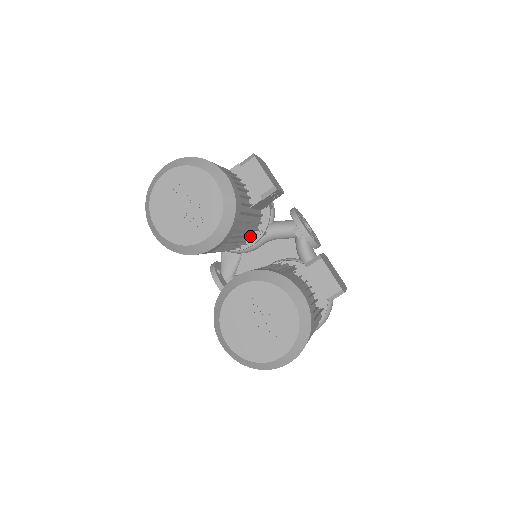
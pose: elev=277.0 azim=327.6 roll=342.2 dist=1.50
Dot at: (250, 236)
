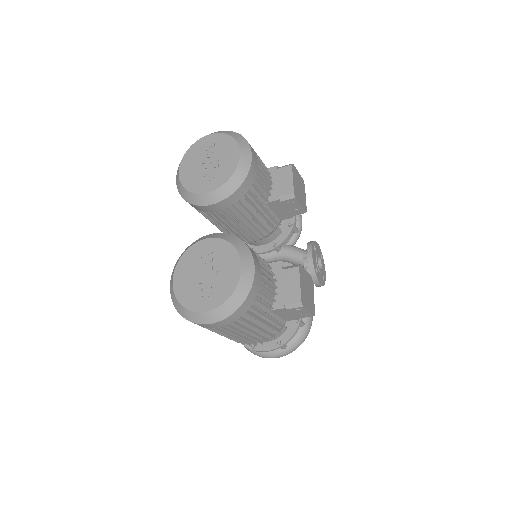
Dot at: (260, 236)
